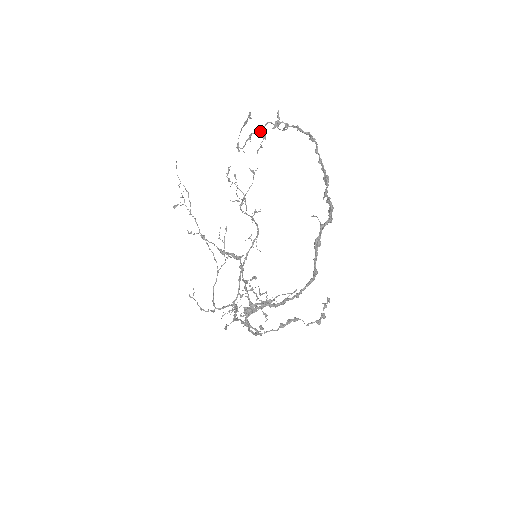
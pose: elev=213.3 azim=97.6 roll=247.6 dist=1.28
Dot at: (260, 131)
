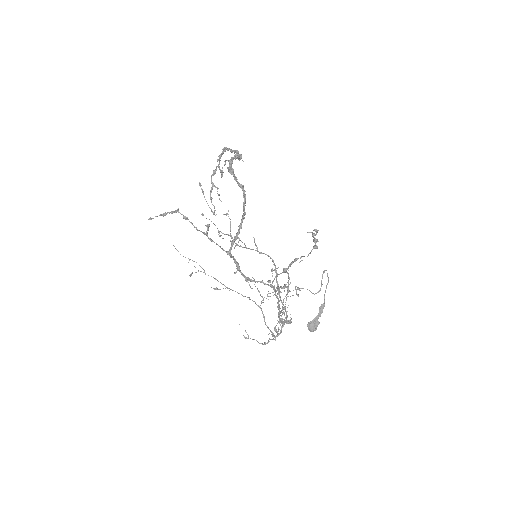
Dot at: (212, 187)
